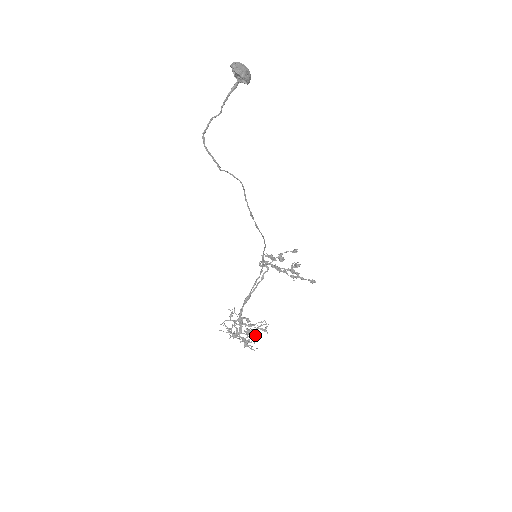
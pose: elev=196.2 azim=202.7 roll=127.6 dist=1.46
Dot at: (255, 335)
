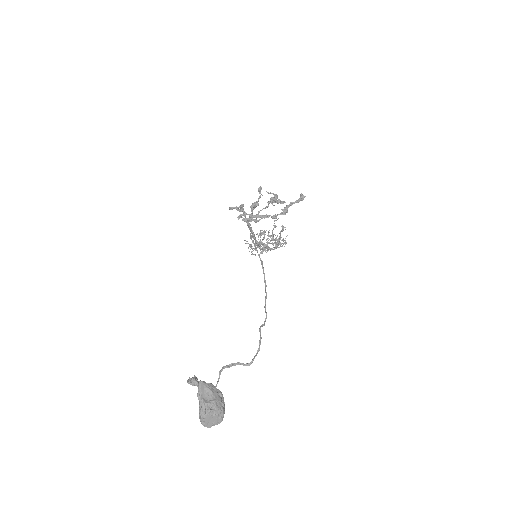
Dot at: occluded
